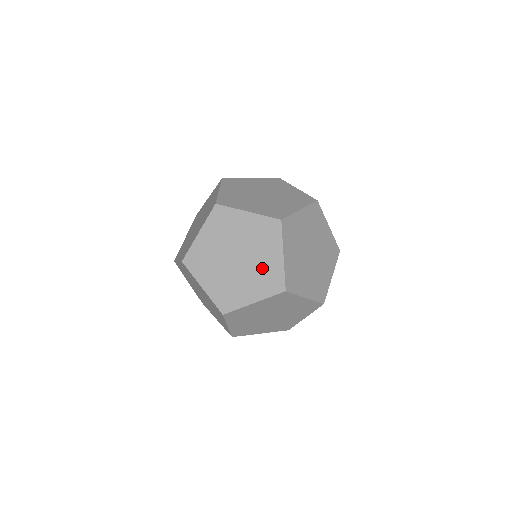
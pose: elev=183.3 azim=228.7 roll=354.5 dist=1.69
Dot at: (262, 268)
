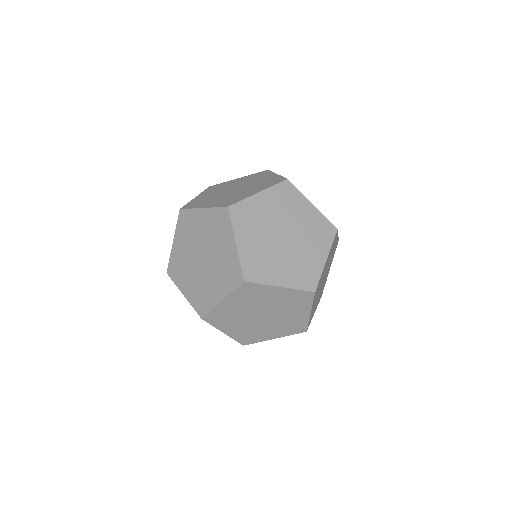
Dot at: (287, 321)
